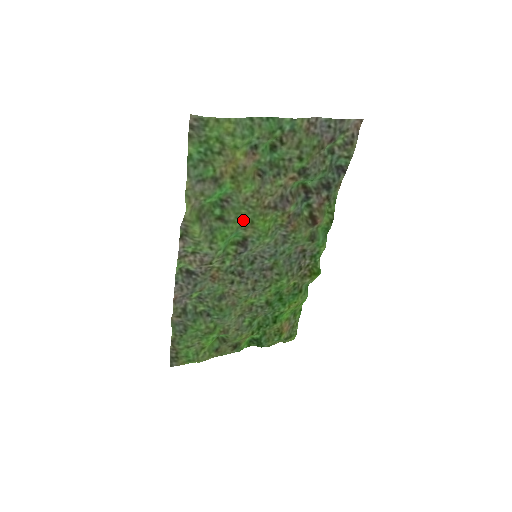
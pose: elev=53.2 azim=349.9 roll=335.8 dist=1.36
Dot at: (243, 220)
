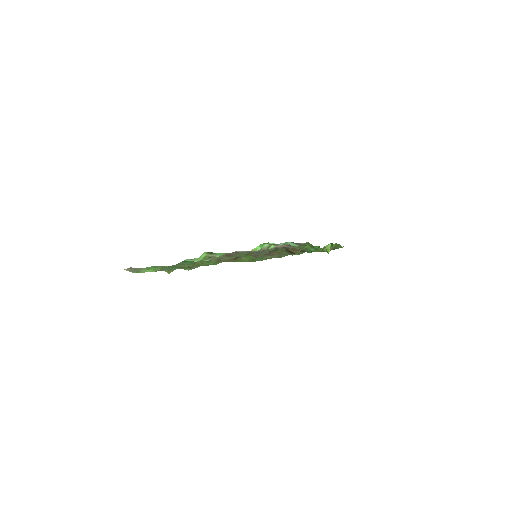
Dot at: occluded
